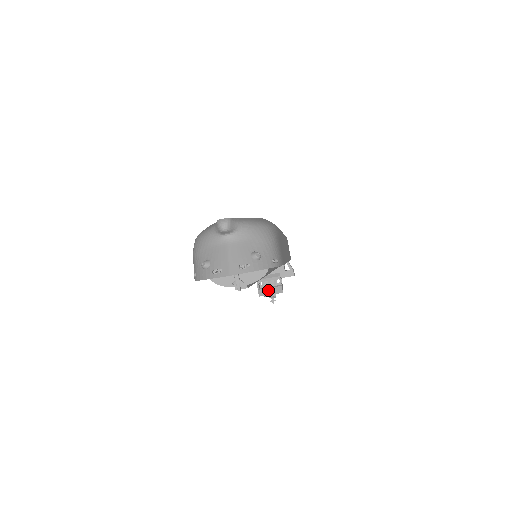
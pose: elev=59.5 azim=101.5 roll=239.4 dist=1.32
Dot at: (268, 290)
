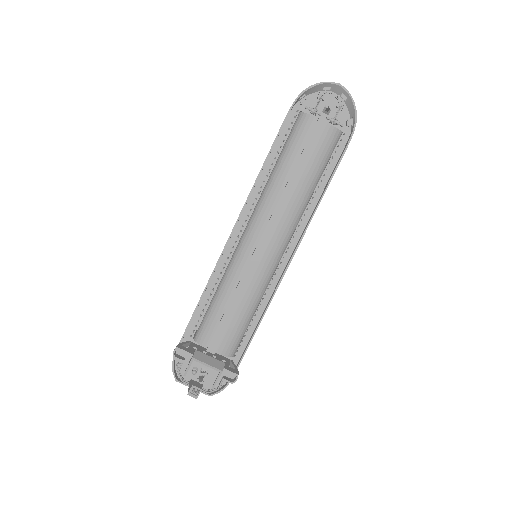
Dot at: (207, 358)
